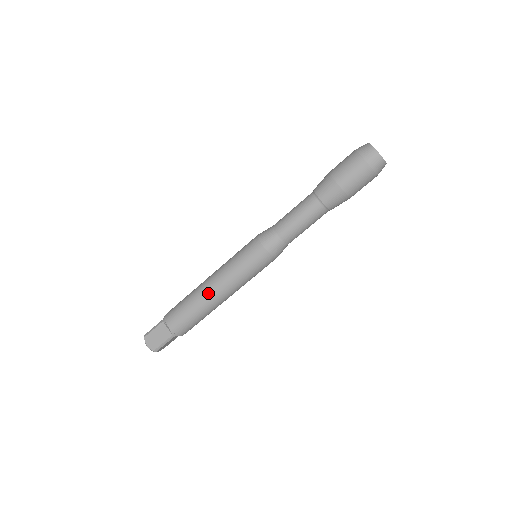
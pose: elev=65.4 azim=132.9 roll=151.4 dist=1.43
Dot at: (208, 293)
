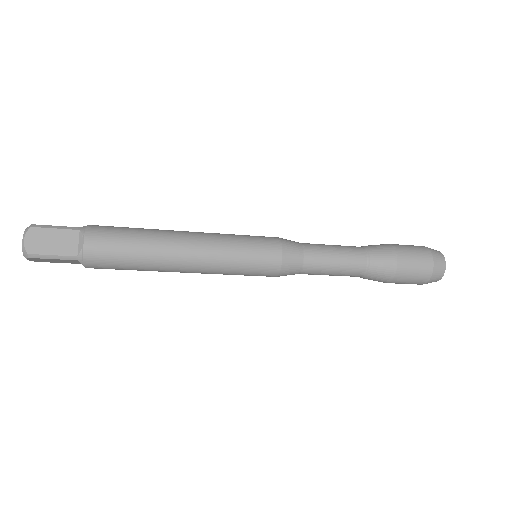
Dot at: occluded
